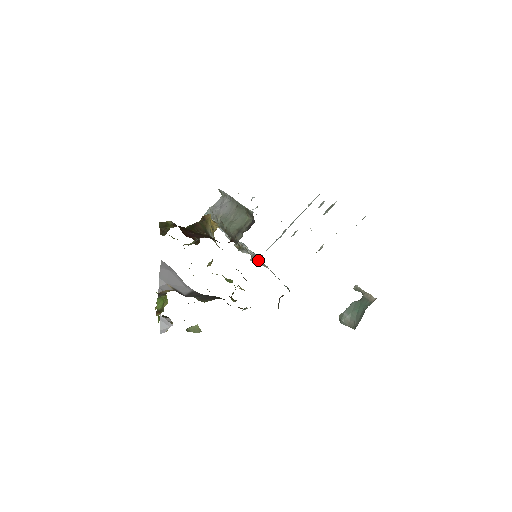
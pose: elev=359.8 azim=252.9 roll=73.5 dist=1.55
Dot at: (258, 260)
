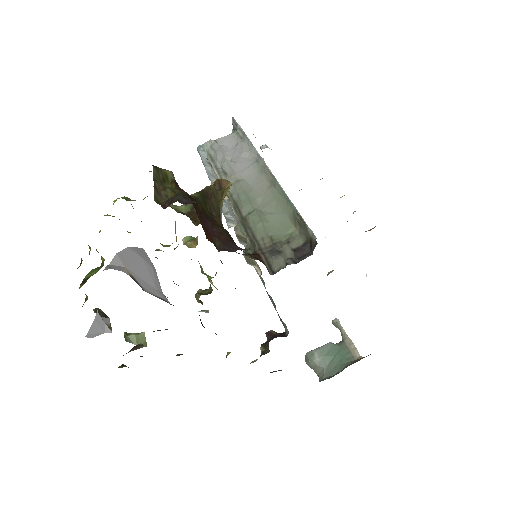
Dot at: (255, 261)
